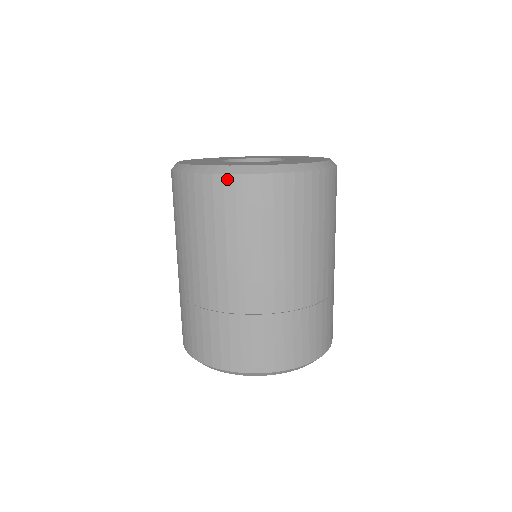
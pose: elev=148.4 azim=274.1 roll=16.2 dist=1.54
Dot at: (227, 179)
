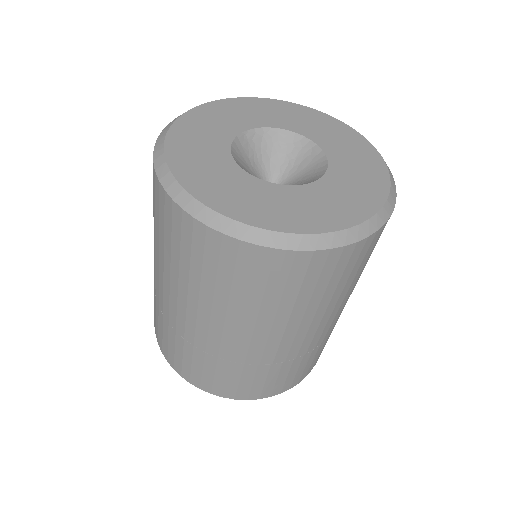
Dot at: (262, 251)
